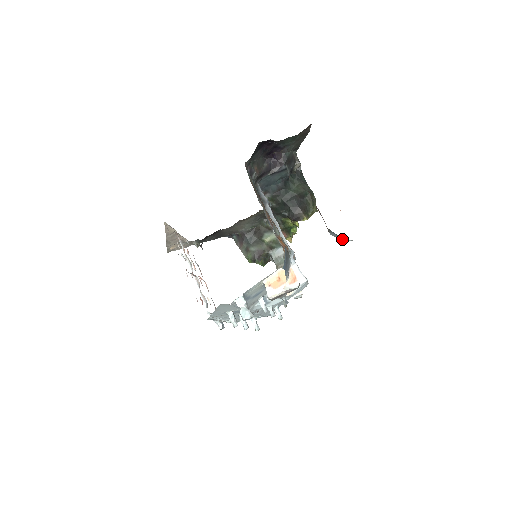
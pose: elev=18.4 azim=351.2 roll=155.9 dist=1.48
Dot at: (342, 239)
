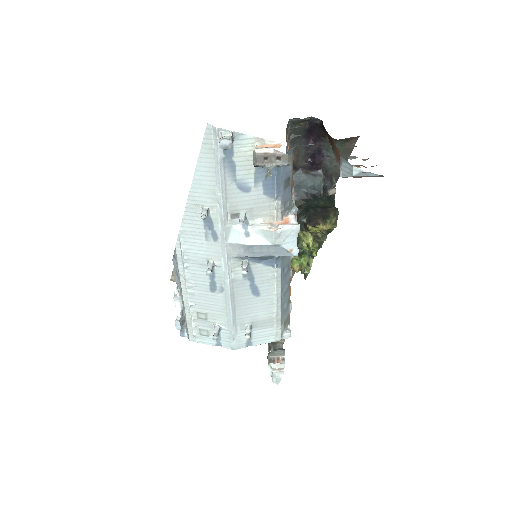
Dot at: (351, 168)
